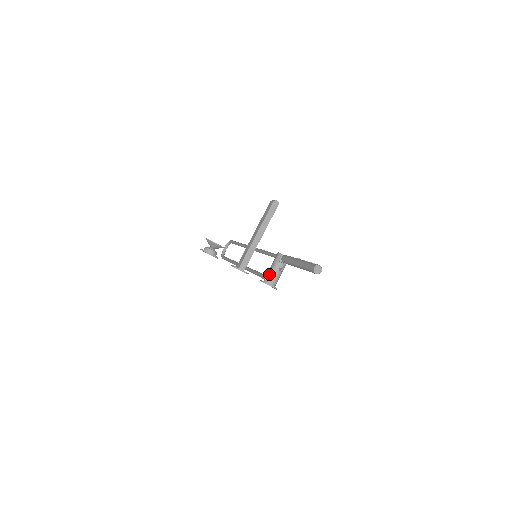
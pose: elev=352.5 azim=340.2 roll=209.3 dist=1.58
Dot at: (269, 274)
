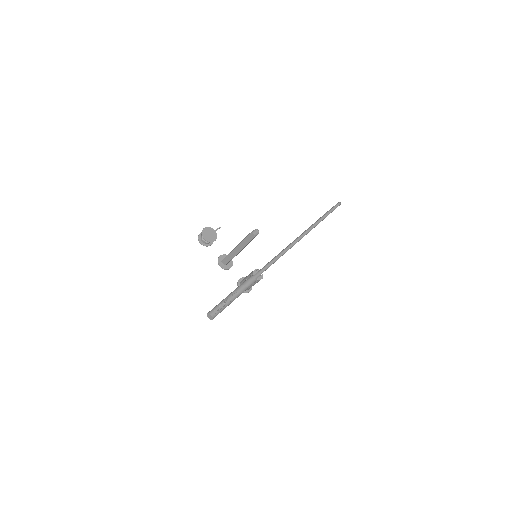
Dot at: (243, 279)
